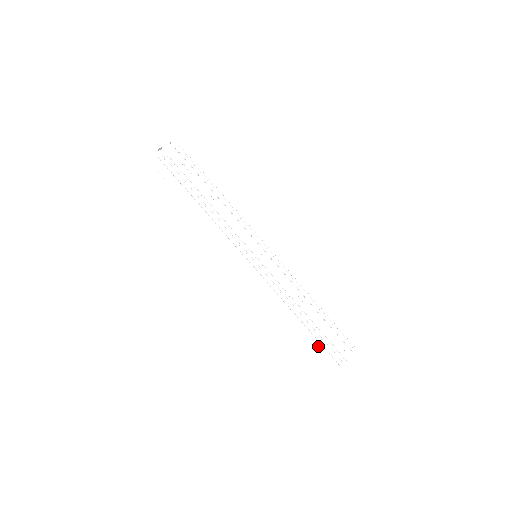
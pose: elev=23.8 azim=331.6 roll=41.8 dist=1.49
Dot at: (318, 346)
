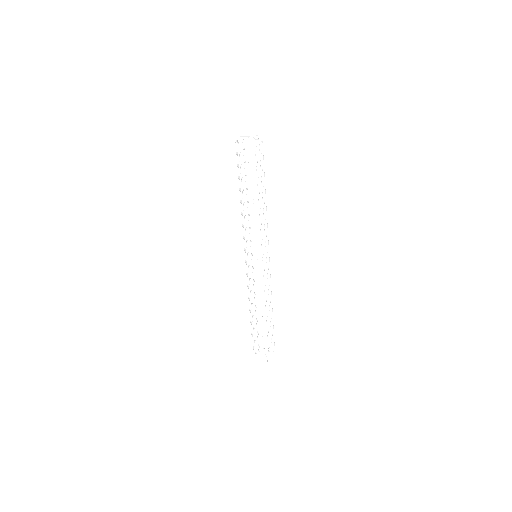
Dot at: (251, 331)
